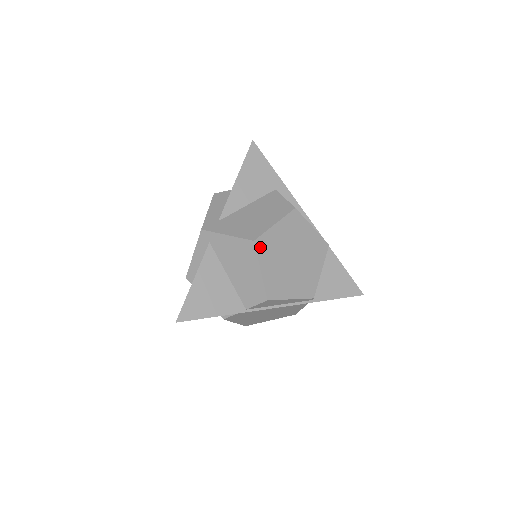
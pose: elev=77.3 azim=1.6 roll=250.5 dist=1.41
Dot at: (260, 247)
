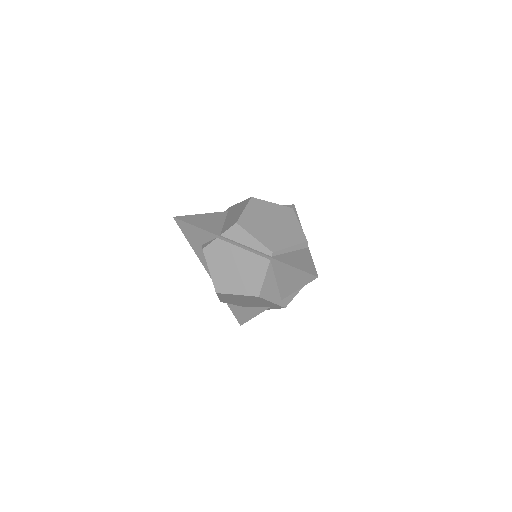
Dot at: (253, 202)
